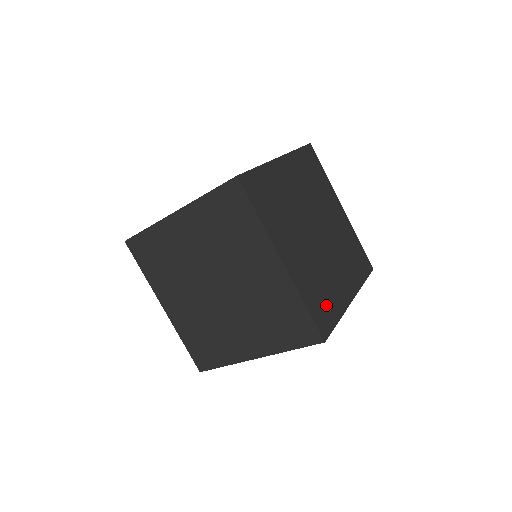
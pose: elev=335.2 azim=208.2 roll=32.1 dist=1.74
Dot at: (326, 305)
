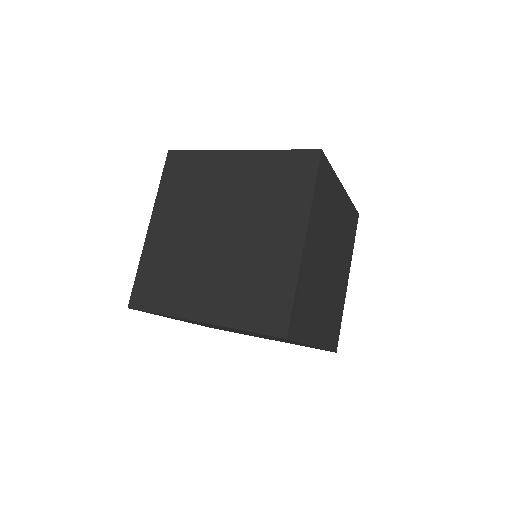
Dot at: (303, 317)
